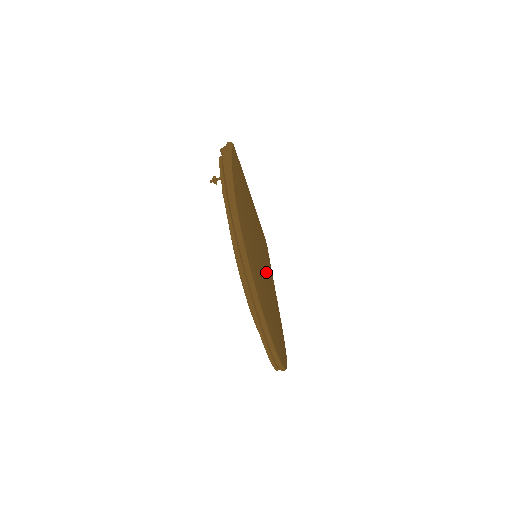
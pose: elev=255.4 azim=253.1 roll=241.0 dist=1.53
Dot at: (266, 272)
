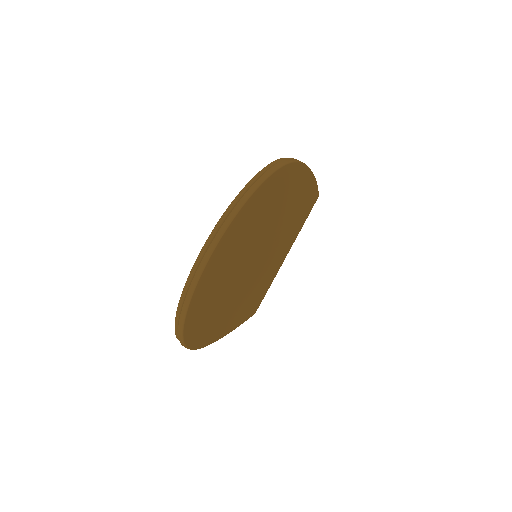
Dot at: (250, 273)
